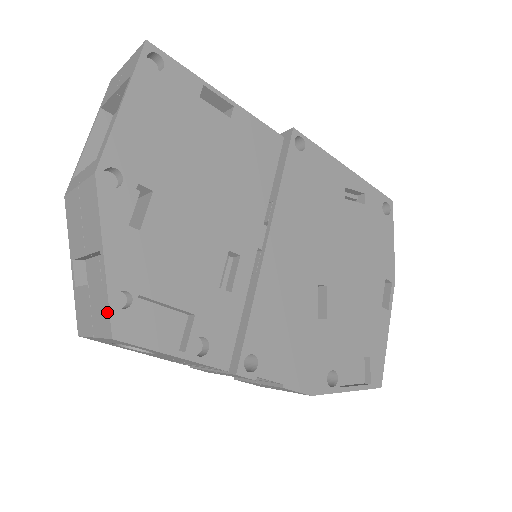
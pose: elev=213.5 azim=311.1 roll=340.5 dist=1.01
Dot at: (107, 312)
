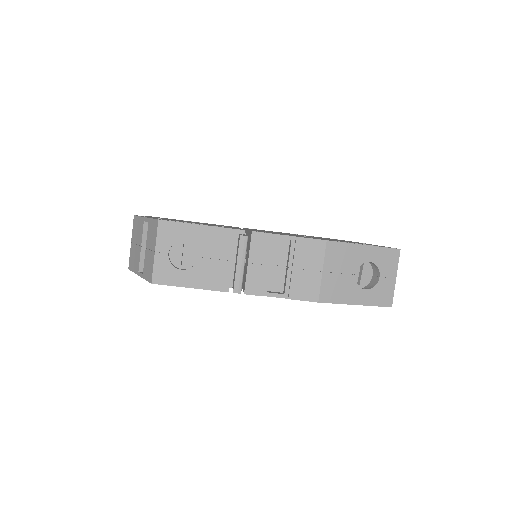
Dot at: (153, 222)
